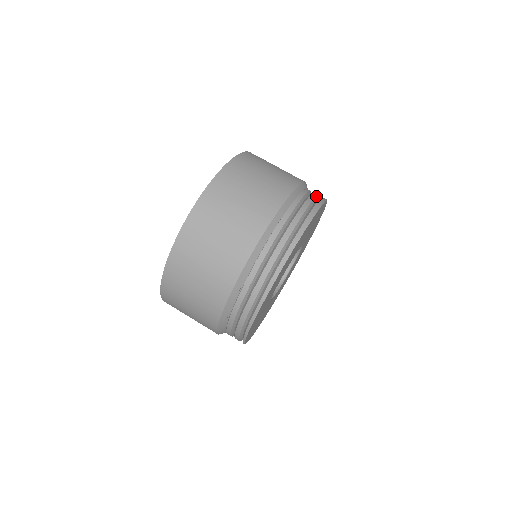
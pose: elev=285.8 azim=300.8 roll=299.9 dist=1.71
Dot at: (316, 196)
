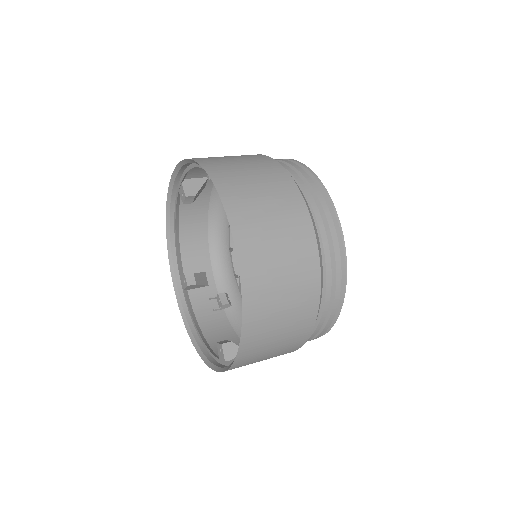
Dot at: occluded
